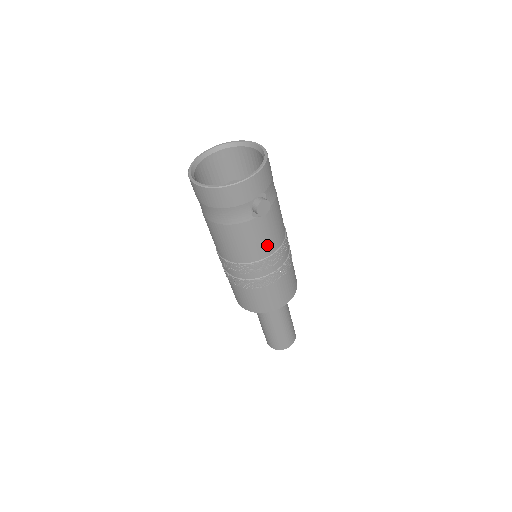
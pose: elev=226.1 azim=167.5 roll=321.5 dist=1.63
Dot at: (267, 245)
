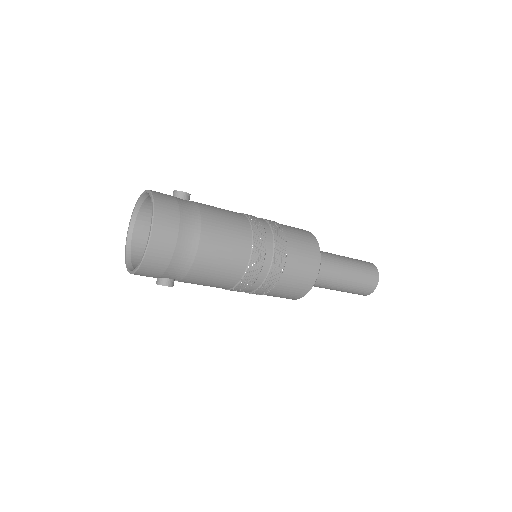
Dot at: occluded
